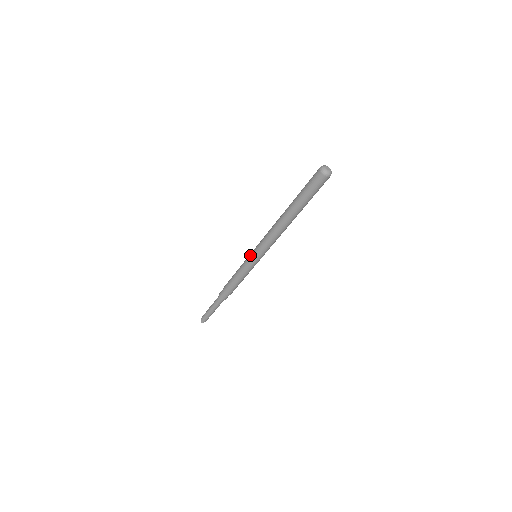
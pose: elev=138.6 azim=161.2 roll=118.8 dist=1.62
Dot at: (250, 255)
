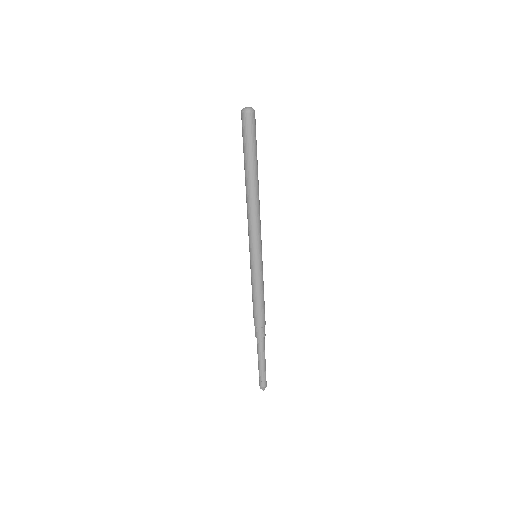
Dot at: occluded
